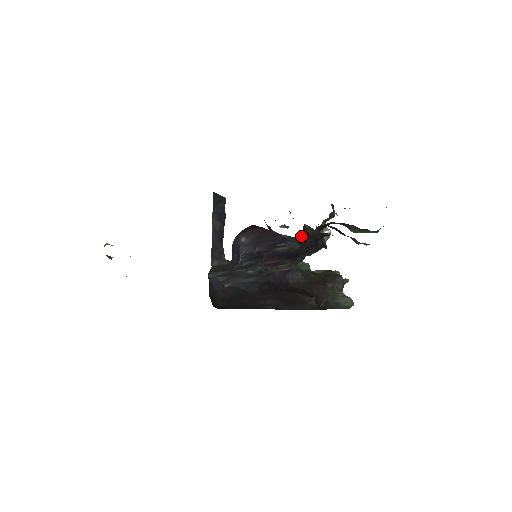
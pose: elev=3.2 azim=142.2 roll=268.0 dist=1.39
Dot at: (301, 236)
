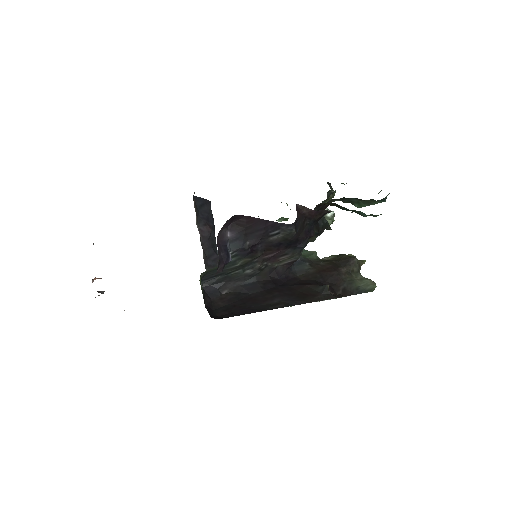
Dot at: occluded
